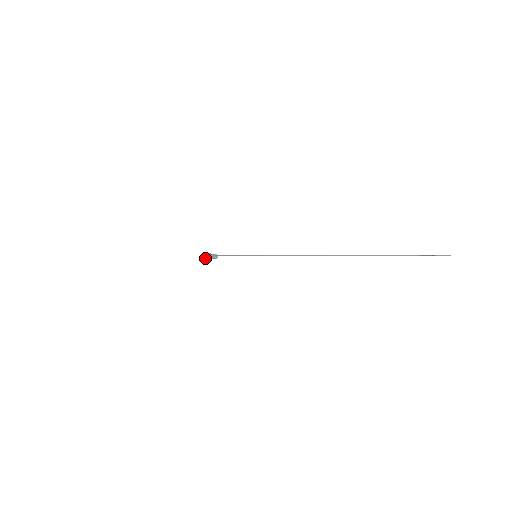
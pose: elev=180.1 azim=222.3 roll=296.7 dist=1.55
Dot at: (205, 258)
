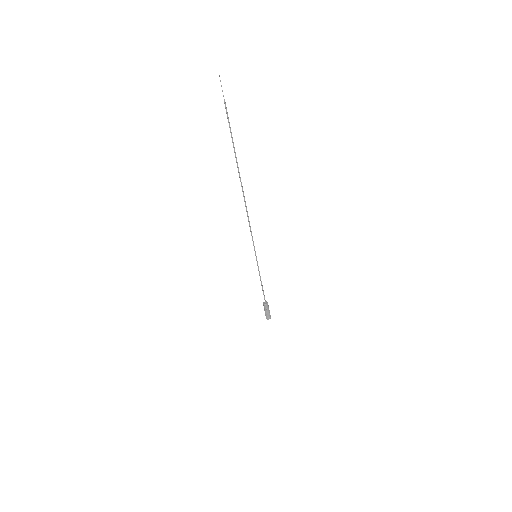
Dot at: (265, 314)
